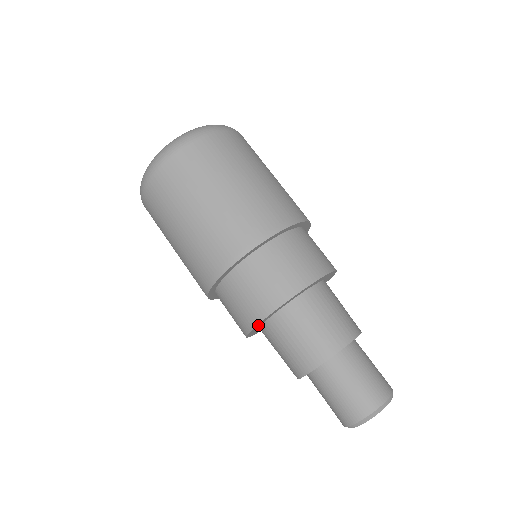
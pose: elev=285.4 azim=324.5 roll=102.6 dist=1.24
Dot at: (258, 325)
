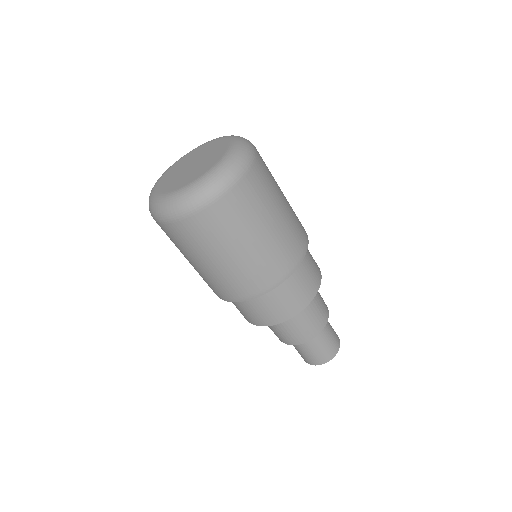
Dot at: occluded
